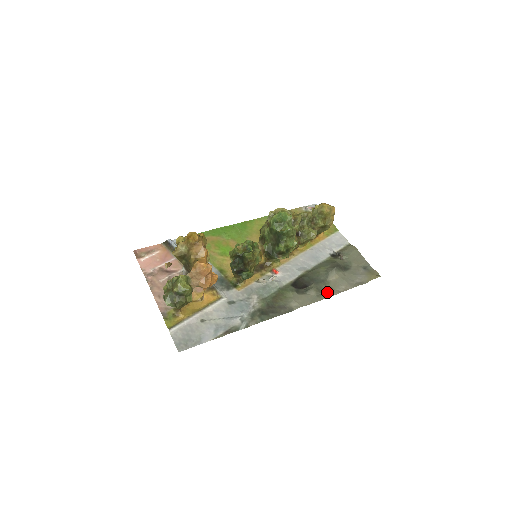
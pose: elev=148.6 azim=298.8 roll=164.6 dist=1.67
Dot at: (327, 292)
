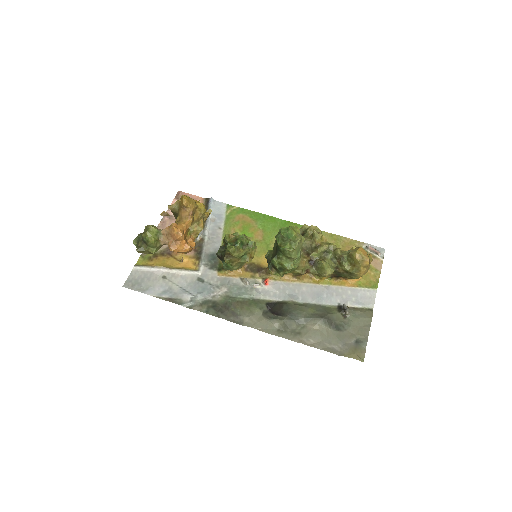
Dot at: (291, 334)
